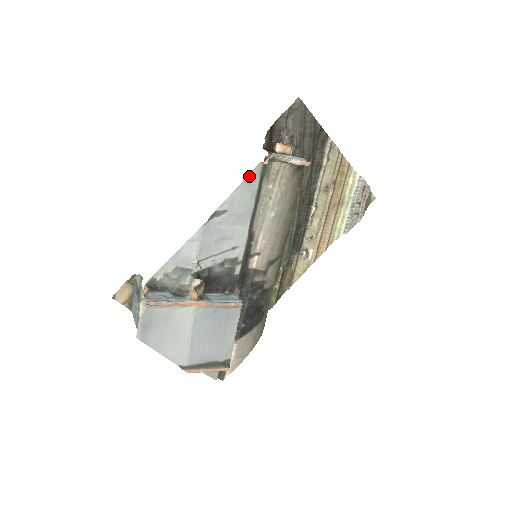
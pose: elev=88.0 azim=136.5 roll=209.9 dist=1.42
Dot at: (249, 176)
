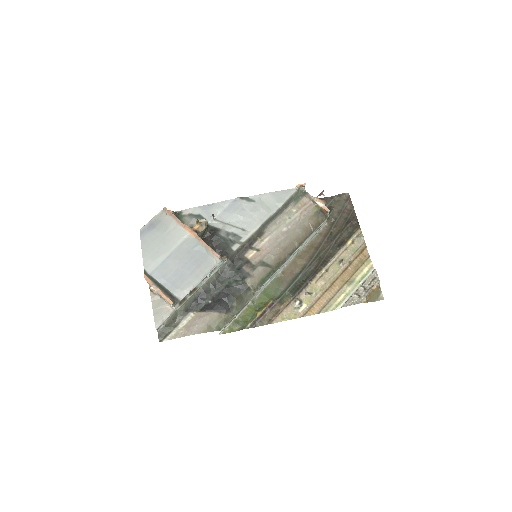
Dot at: (283, 191)
